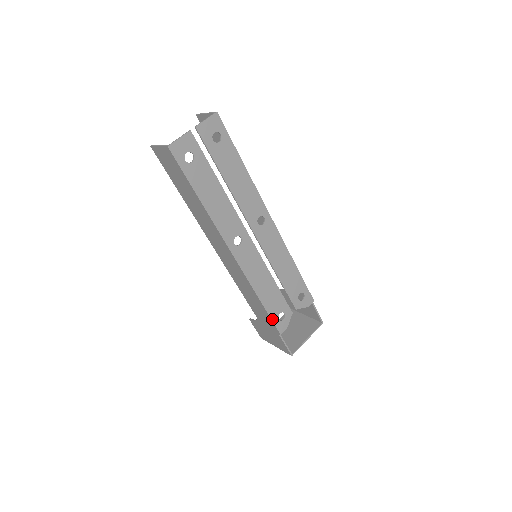
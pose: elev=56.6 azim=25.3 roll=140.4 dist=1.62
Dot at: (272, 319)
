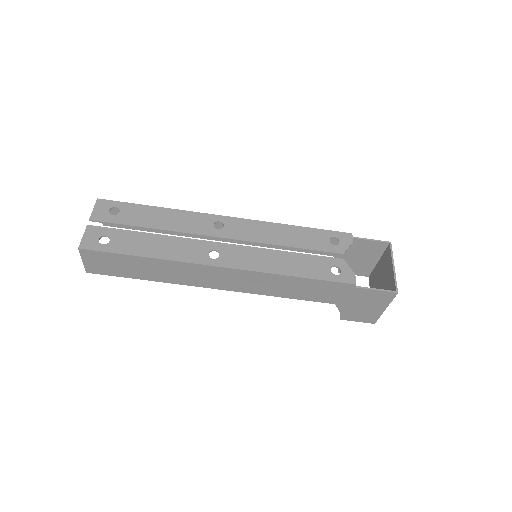
Dot at: (328, 280)
